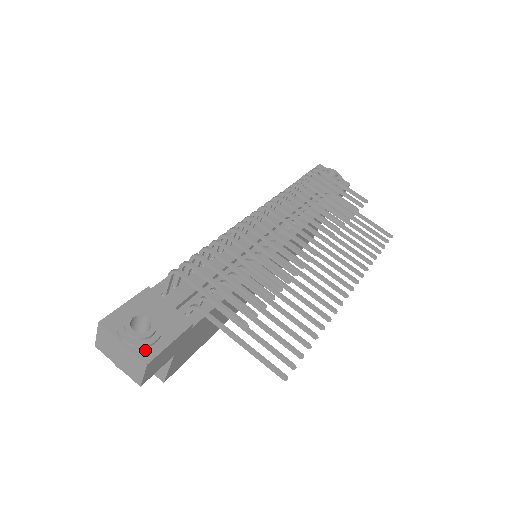
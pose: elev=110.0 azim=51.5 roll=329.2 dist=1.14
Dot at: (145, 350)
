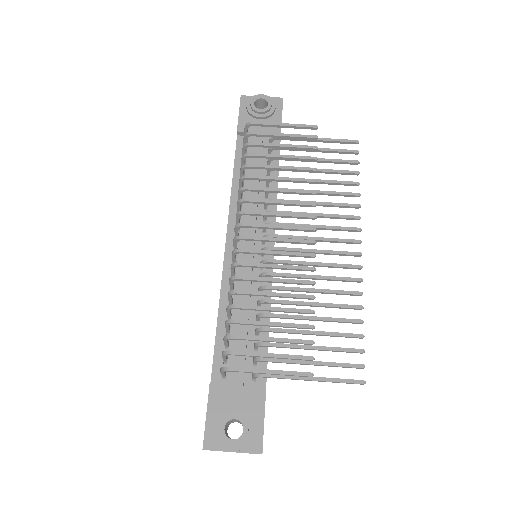
Dot at: (252, 444)
